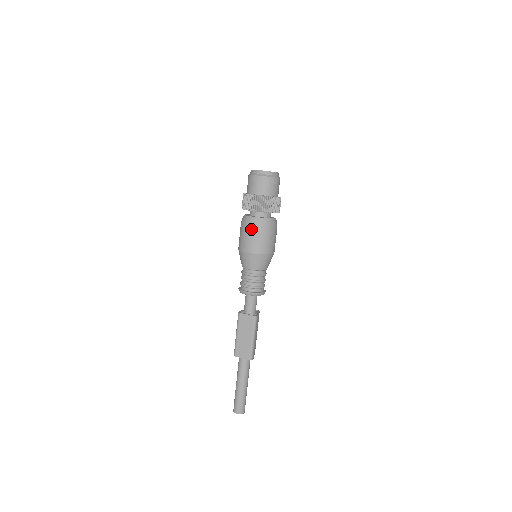
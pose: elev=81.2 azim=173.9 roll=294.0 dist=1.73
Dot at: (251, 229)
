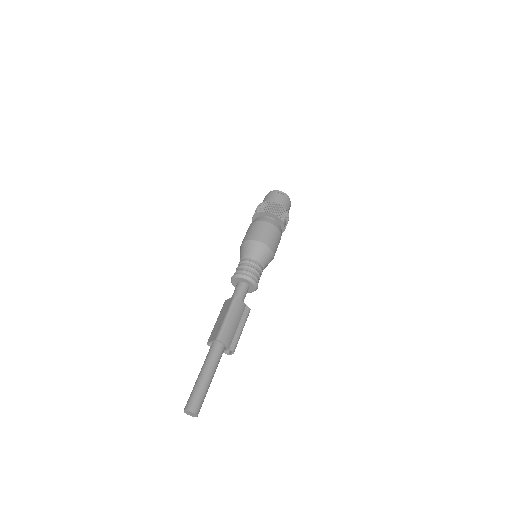
Dot at: (250, 226)
